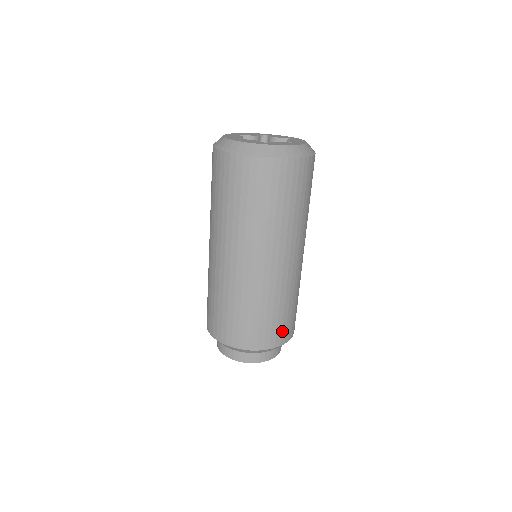
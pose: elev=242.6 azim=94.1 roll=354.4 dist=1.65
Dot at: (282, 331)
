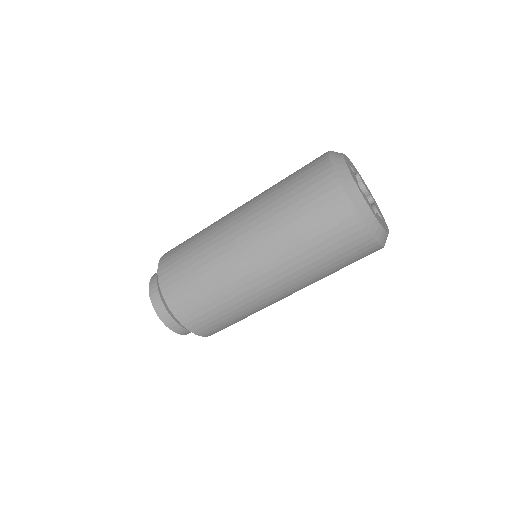
Dot at: occluded
